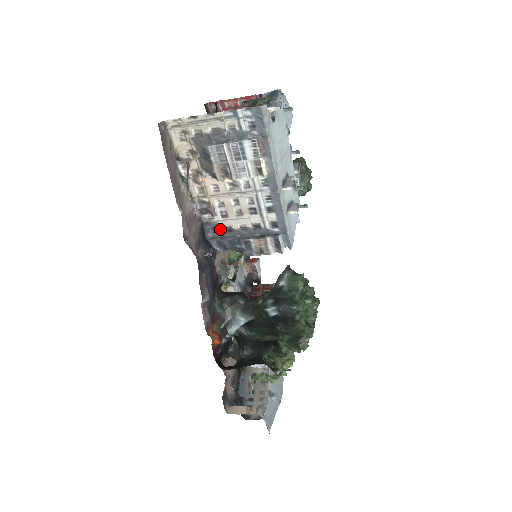
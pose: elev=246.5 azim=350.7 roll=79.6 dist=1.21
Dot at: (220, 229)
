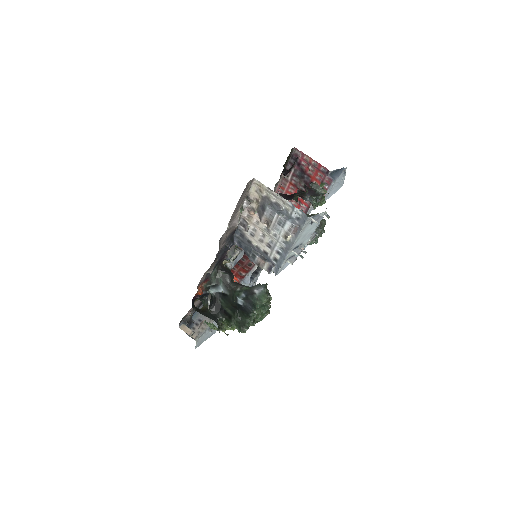
Dot at: (245, 237)
